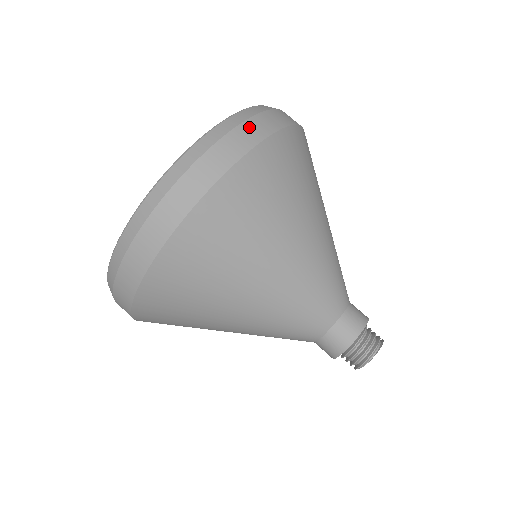
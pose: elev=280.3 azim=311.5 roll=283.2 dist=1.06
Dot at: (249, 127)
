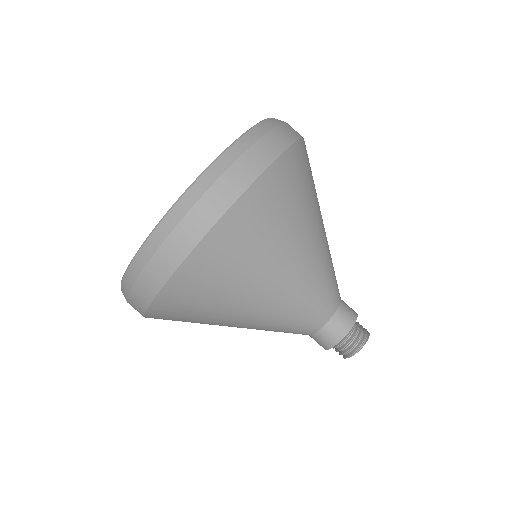
Dot at: (265, 144)
